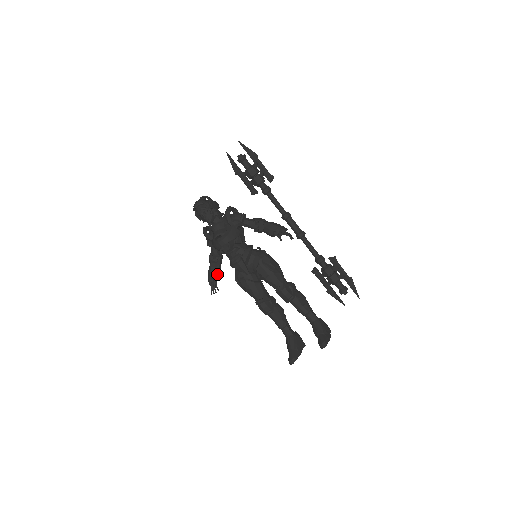
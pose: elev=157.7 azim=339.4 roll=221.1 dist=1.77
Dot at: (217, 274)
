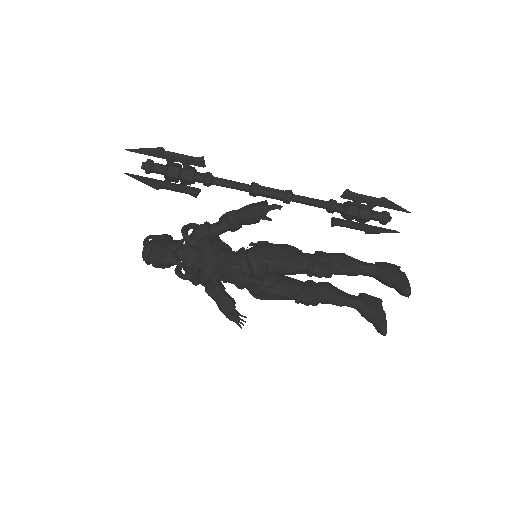
Dot at: (230, 304)
